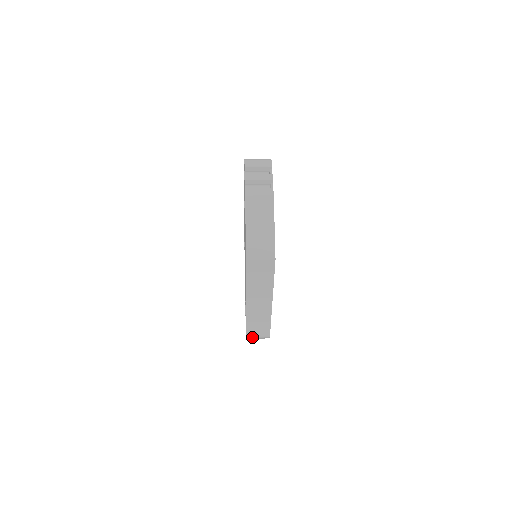
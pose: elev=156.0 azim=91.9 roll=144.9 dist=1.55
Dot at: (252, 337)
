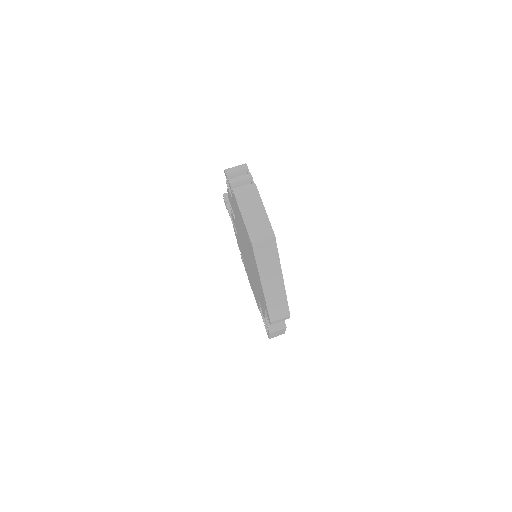
Dot at: (275, 321)
